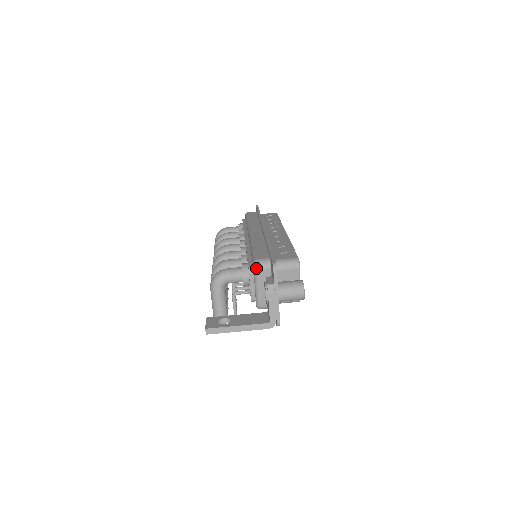
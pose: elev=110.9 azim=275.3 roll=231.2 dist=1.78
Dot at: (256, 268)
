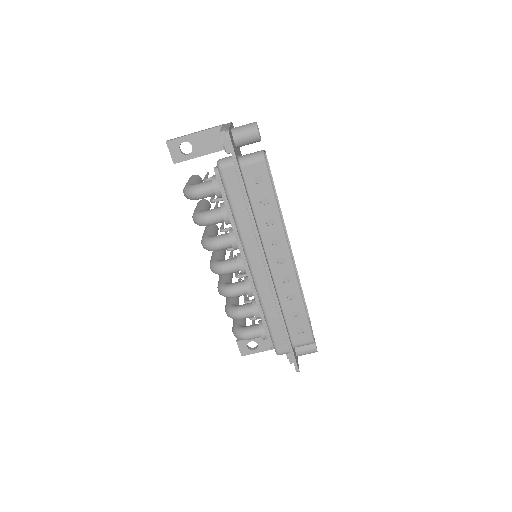
Dot at: occluded
